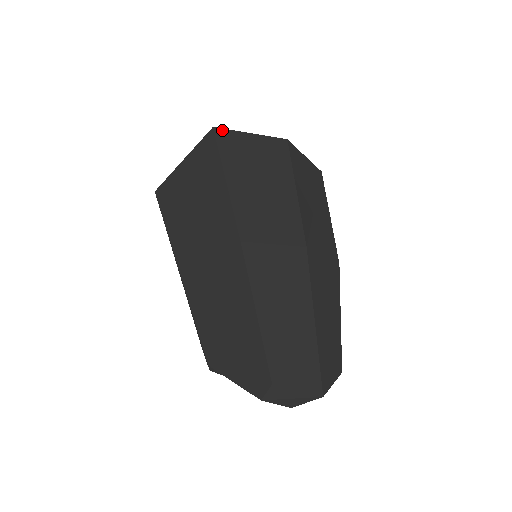
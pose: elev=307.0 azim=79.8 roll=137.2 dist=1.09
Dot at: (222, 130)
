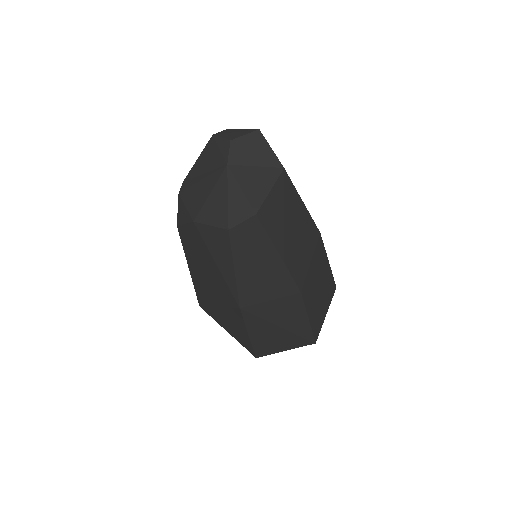
Dot at: occluded
